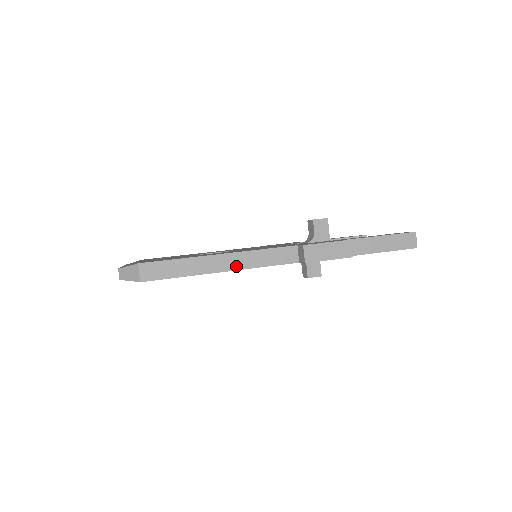
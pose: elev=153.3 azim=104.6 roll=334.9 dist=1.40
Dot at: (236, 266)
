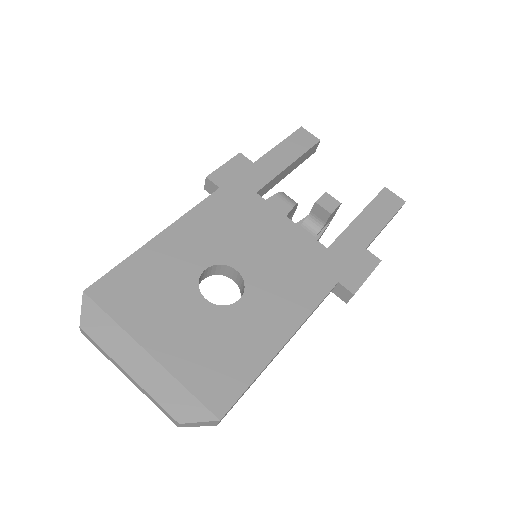
Dot at: occluded
